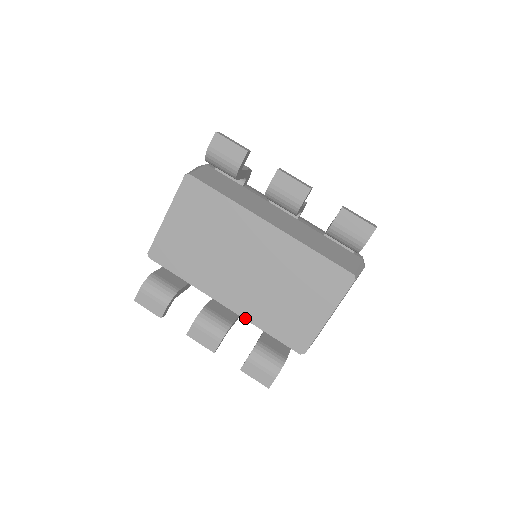
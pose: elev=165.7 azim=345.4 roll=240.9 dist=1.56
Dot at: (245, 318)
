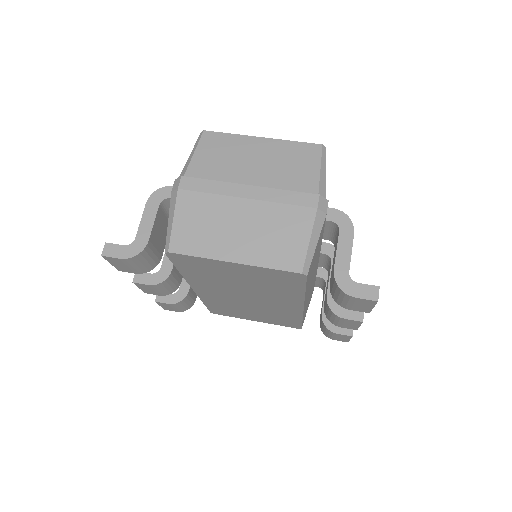
Dot at: (200, 297)
